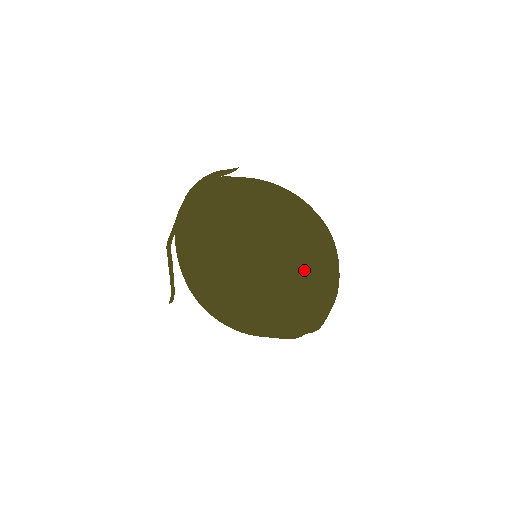
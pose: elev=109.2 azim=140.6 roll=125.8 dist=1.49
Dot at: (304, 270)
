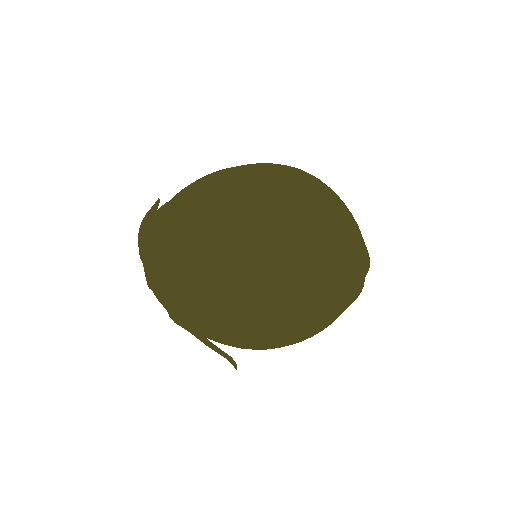
Dot at: (317, 207)
